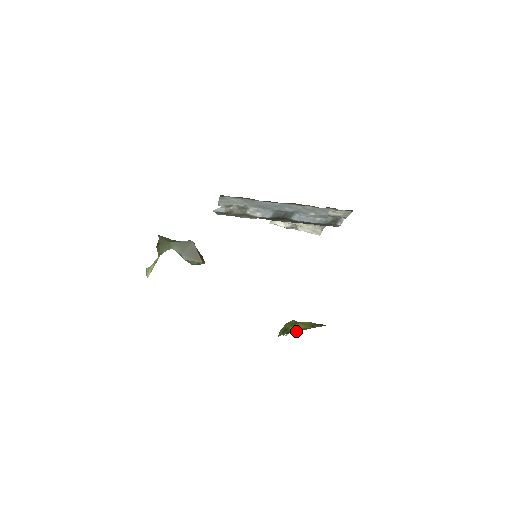
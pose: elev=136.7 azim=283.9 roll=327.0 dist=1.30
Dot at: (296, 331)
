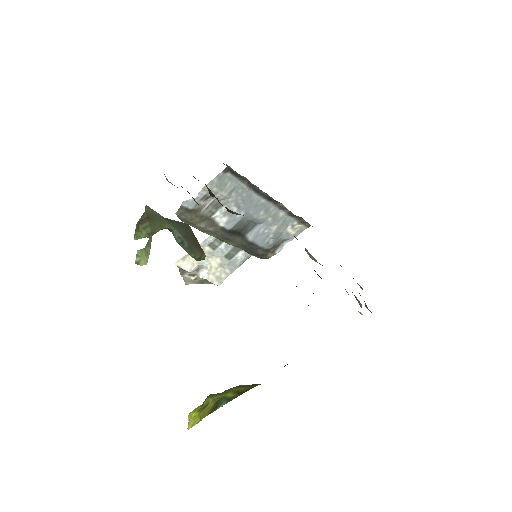
Dot at: (241, 393)
